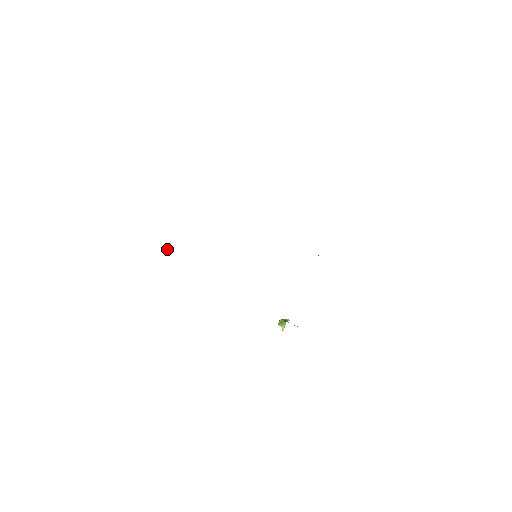
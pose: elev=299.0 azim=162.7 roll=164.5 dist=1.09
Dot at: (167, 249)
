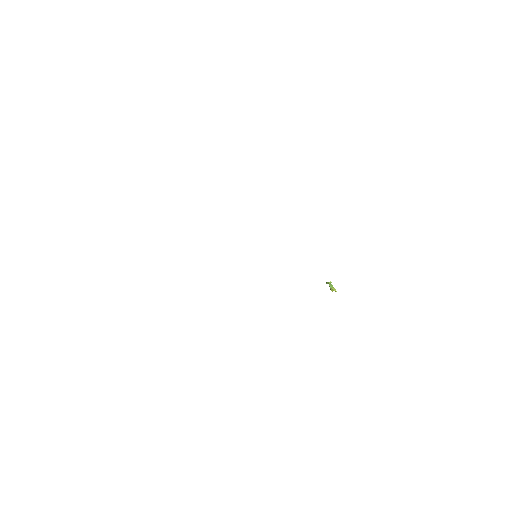
Dot at: occluded
